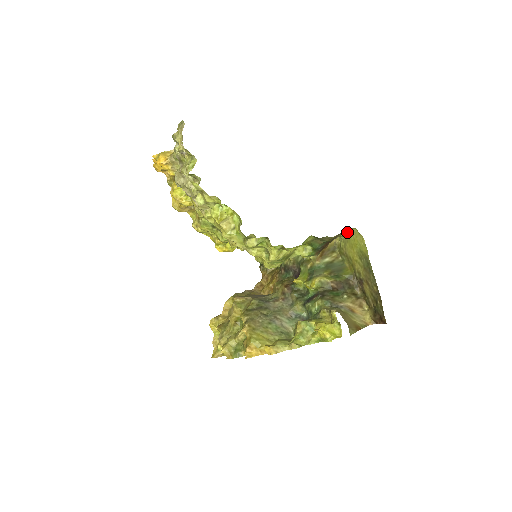
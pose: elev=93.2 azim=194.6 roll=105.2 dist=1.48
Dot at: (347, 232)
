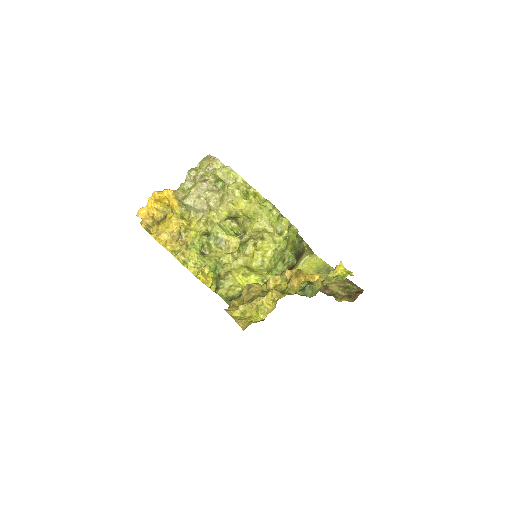
Dot at: (299, 266)
